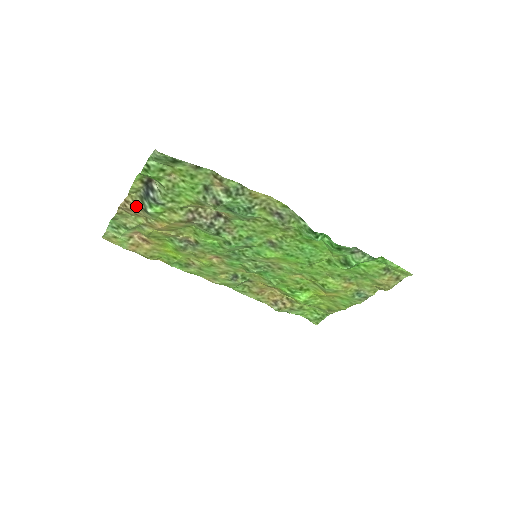
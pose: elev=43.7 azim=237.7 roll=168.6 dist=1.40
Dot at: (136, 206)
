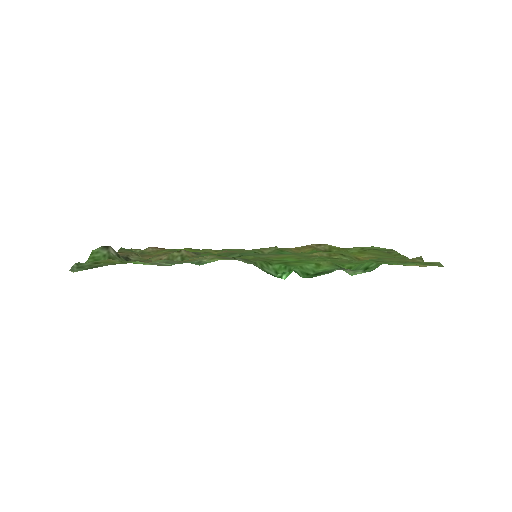
Dot at: occluded
